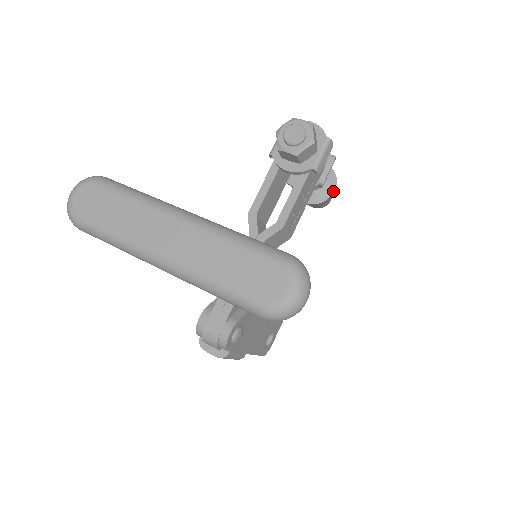
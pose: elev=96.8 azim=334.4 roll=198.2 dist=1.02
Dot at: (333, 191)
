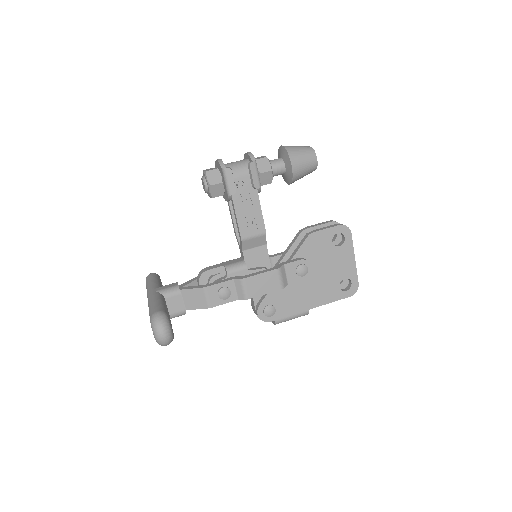
Dot at: (291, 168)
